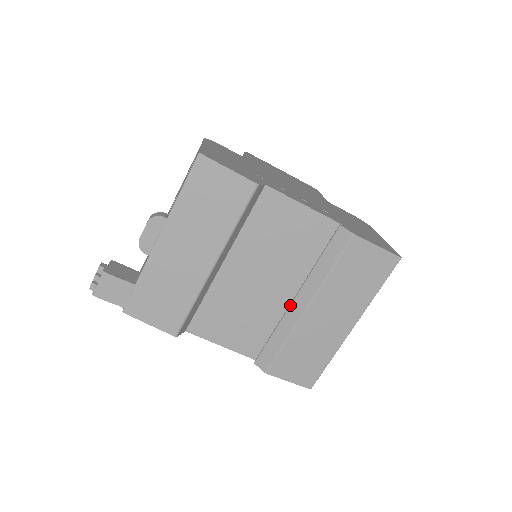
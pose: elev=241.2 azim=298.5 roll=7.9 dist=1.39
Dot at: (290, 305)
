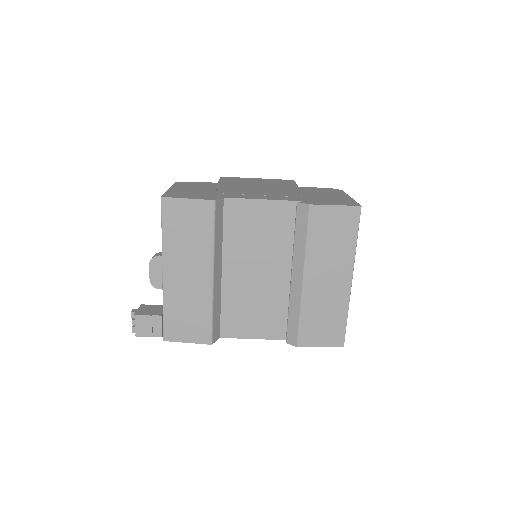
Dot at: (290, 283)
